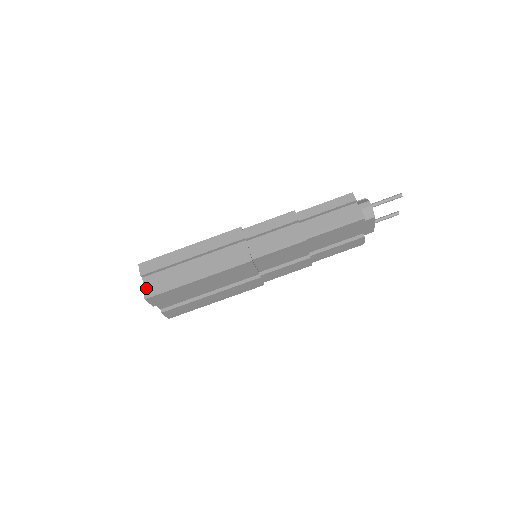
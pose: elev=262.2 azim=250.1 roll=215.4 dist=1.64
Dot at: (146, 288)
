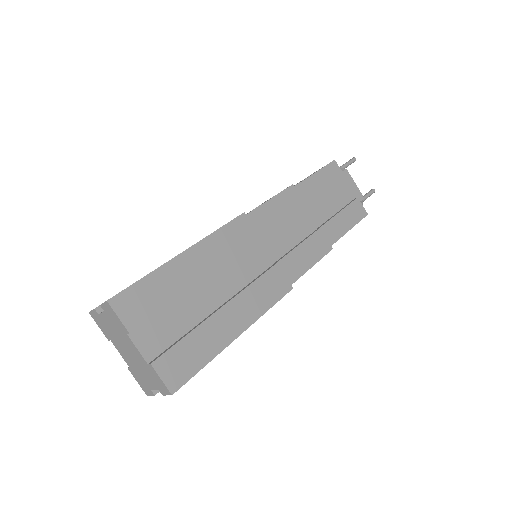
Dot at: occluded
